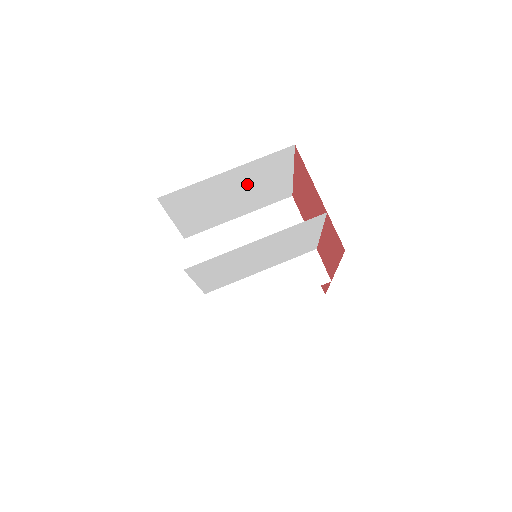
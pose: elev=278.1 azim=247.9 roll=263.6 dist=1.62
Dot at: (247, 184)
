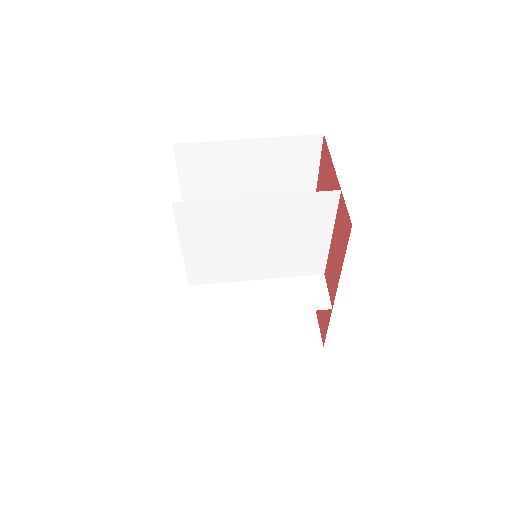
Dot at: (267, 174)
